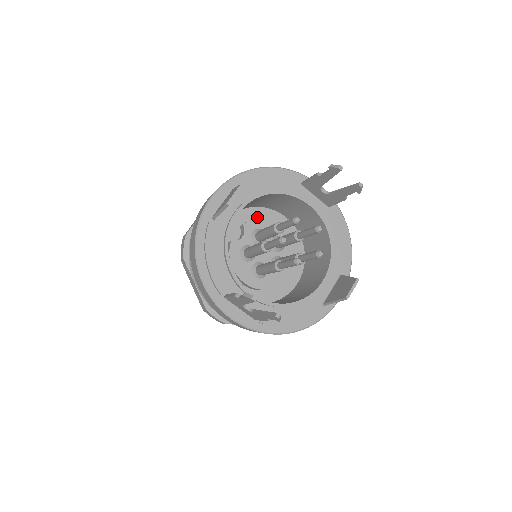
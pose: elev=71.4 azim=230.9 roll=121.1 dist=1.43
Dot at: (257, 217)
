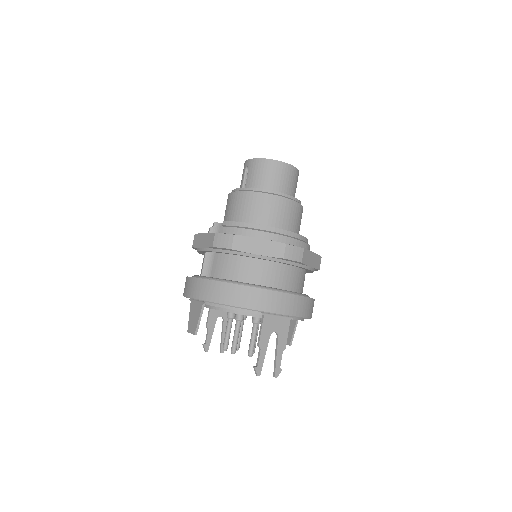
Dot at: occluded
